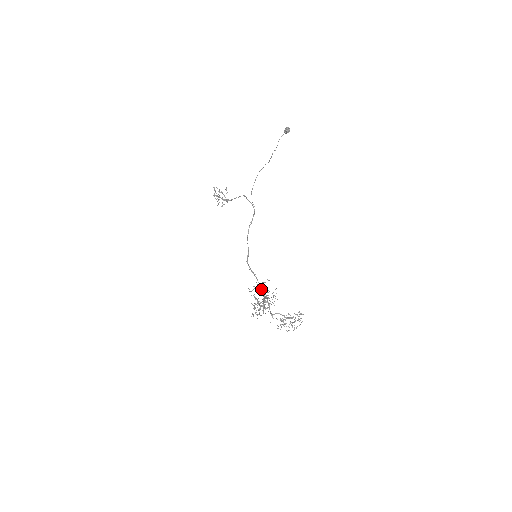
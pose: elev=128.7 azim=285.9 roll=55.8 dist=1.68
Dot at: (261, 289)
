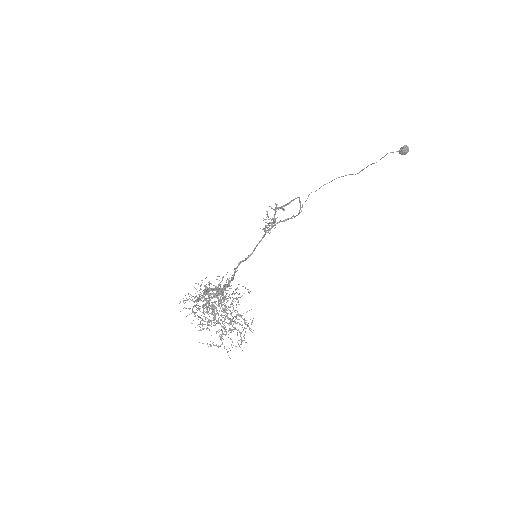
Dot at: occluded
